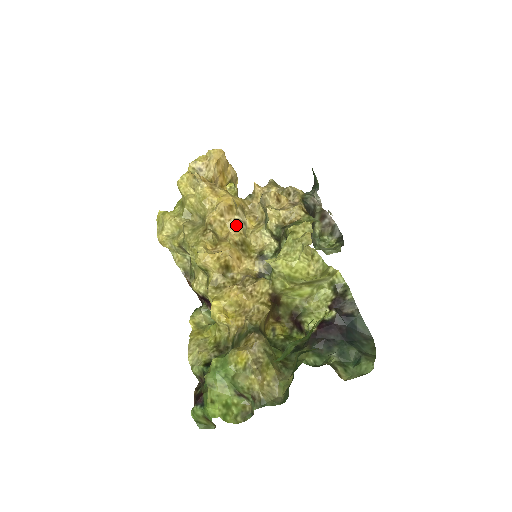
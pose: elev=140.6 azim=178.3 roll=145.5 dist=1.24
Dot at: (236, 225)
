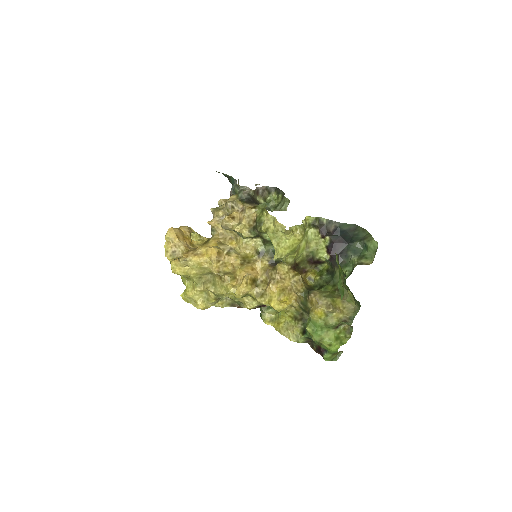
Dot at: (230, 256)
